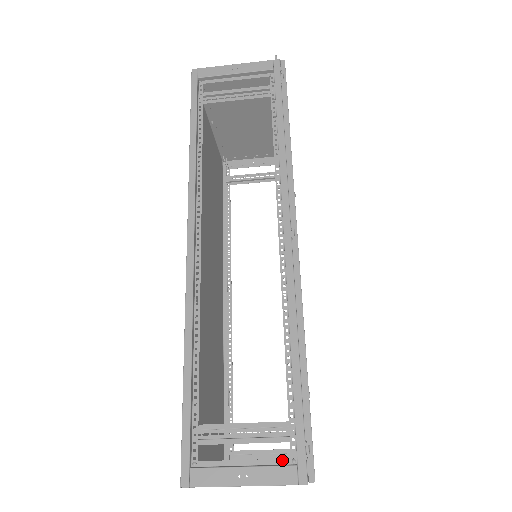
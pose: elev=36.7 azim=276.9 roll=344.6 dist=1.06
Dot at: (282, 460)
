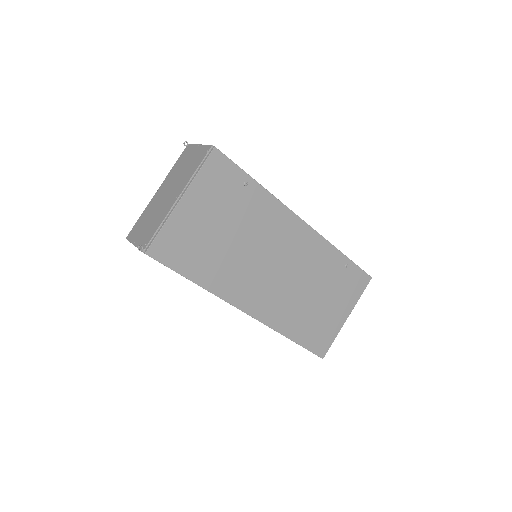
Dot at: occluded
